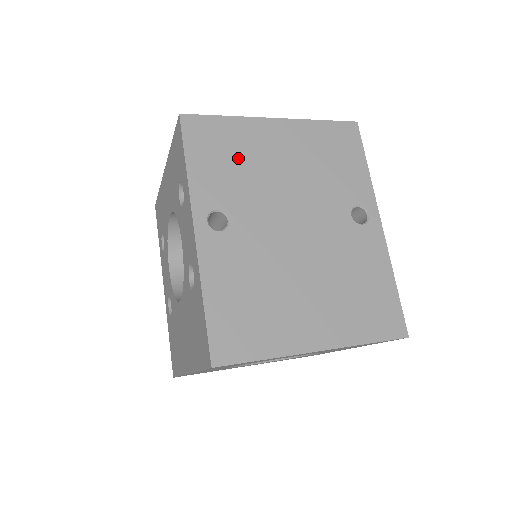
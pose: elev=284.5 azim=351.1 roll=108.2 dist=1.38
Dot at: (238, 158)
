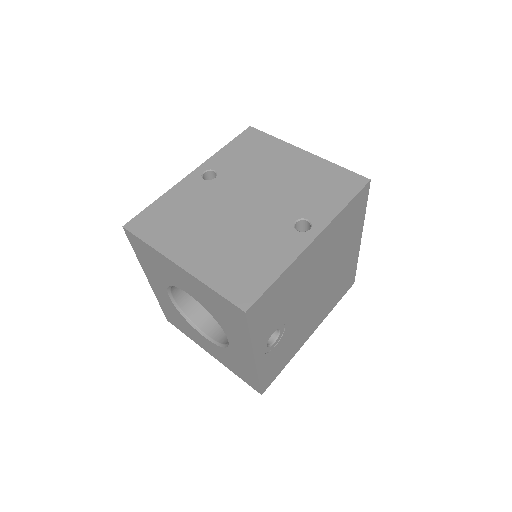
Dot at: (257, 157)
